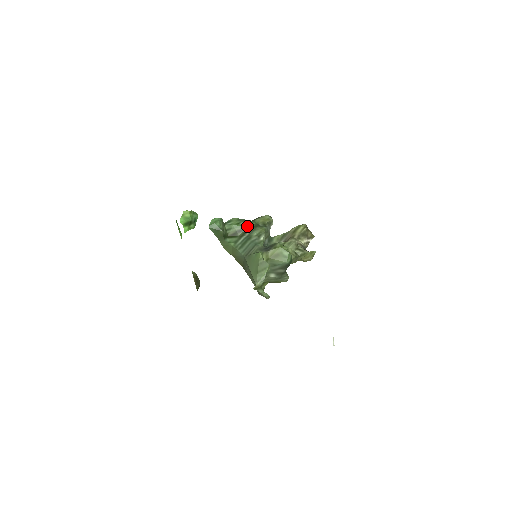
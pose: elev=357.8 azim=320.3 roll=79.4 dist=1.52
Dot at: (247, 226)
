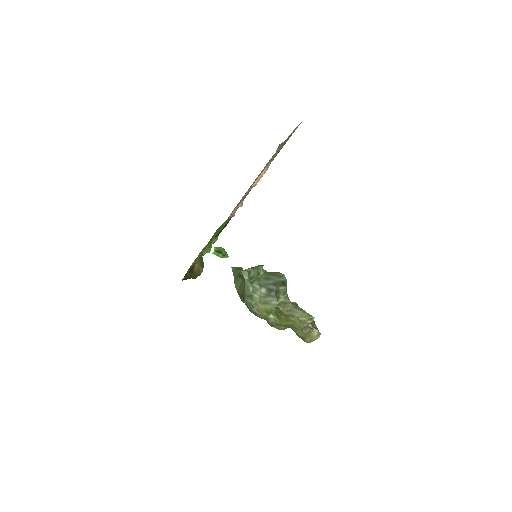
Dot at: occluded
